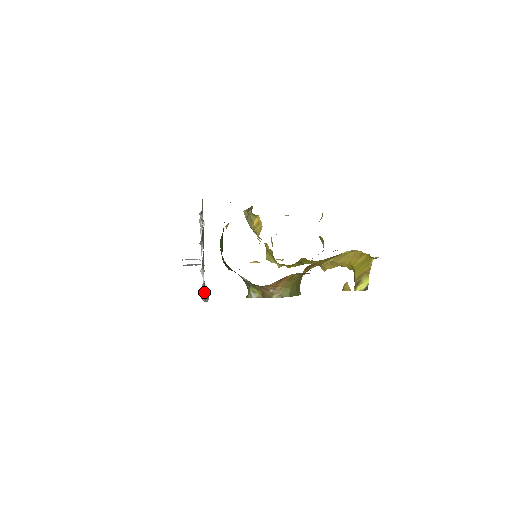
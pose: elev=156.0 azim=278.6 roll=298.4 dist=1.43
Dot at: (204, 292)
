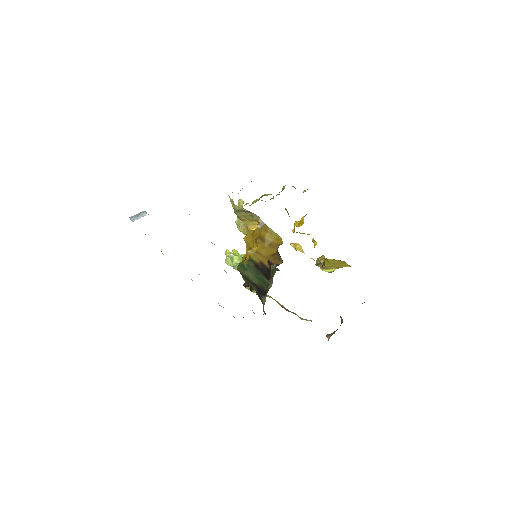
Dot at: occluded
